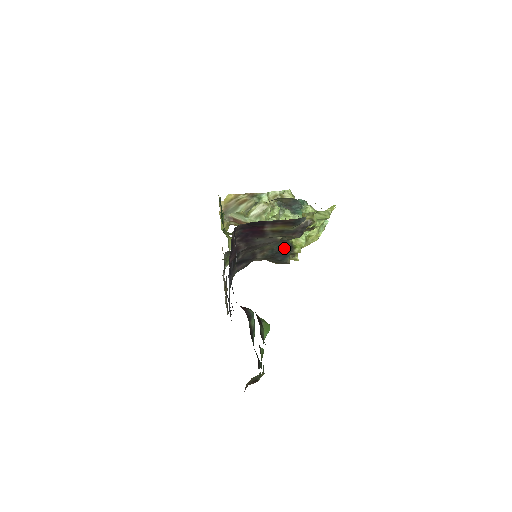
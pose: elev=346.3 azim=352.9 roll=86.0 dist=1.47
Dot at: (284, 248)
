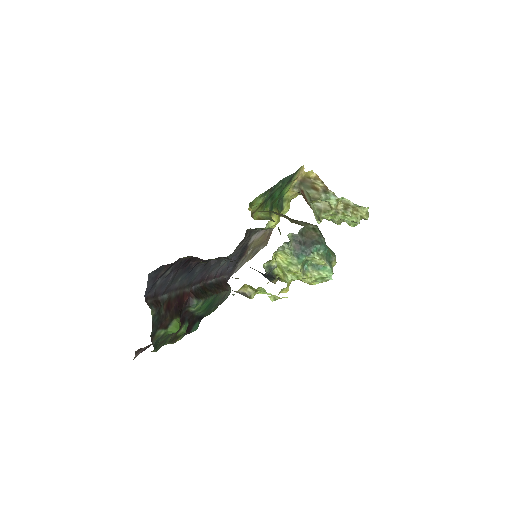
Dot at: (267, 274)
